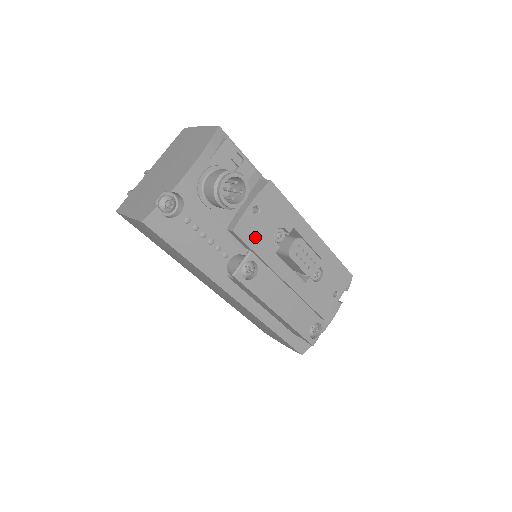
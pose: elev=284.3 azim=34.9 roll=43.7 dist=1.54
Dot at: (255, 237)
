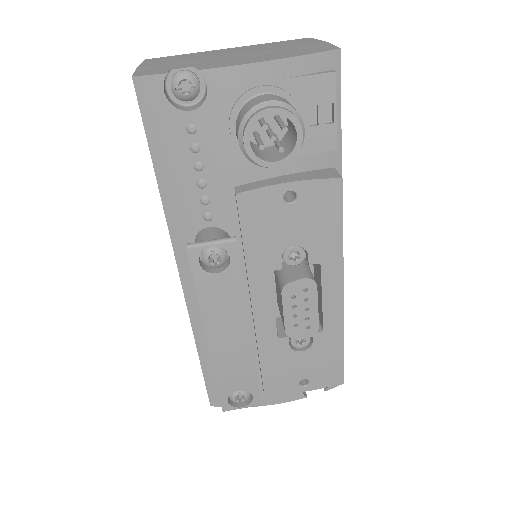
Dot at: (260, 228)
